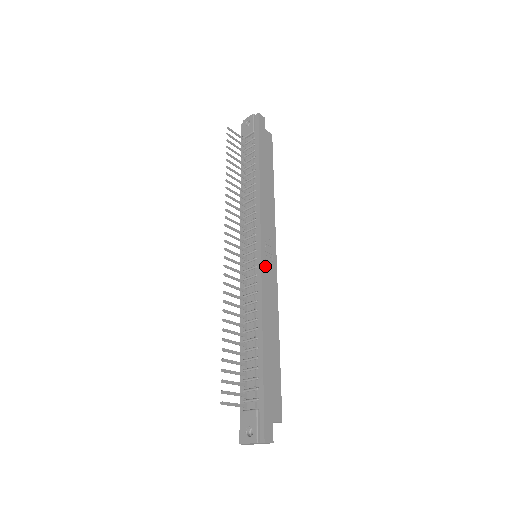
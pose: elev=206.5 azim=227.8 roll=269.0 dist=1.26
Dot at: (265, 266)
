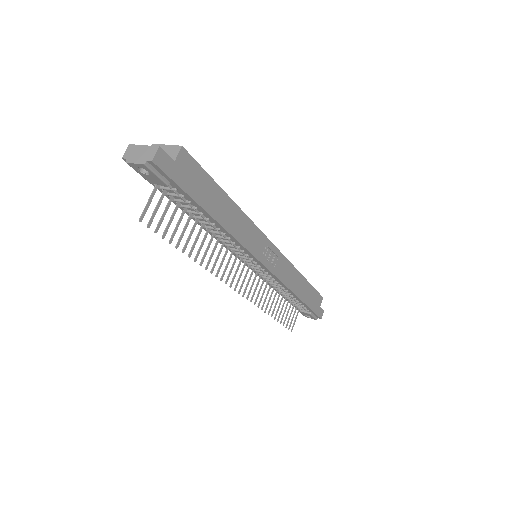
Dot at: (274, 268)
